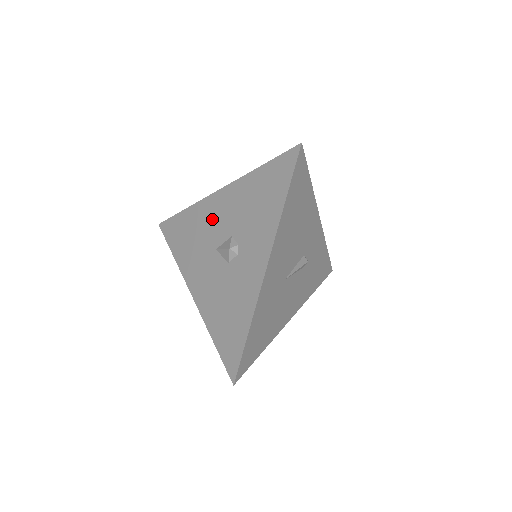
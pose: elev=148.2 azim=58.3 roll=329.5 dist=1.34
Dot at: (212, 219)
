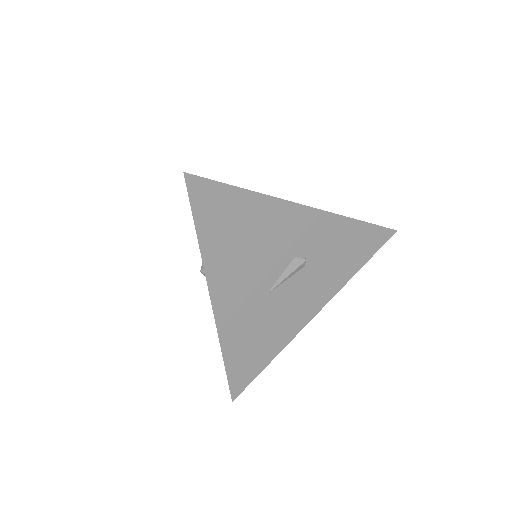
Dot at: occluded
